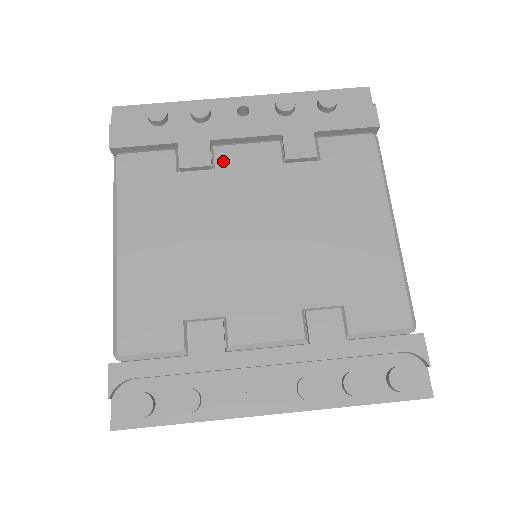
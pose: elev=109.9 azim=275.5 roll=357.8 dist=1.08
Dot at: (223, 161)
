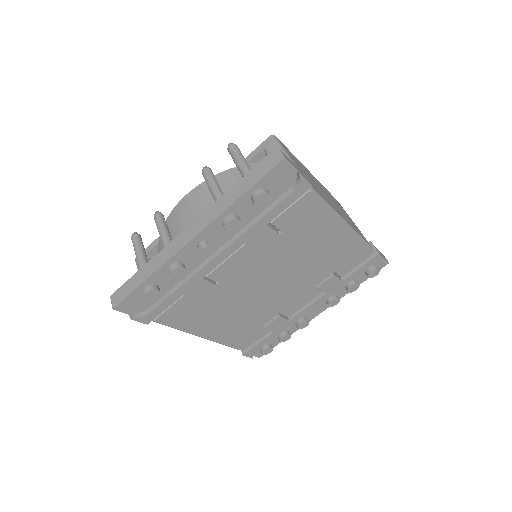
Dot at: (220, 277)
